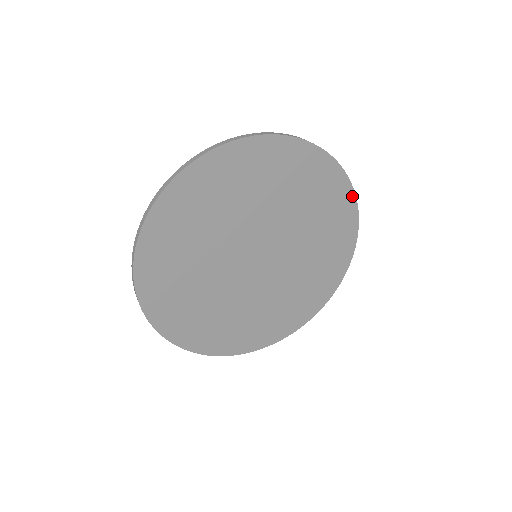
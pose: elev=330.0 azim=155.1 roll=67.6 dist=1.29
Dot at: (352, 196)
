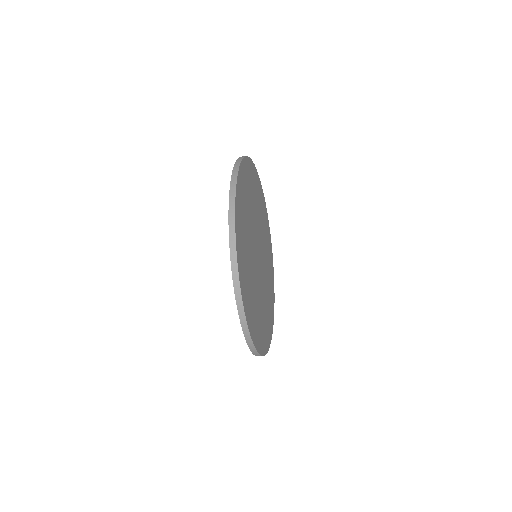
Dot at: occluded
